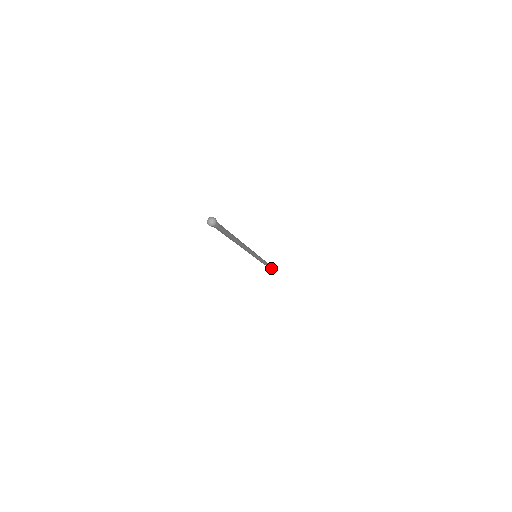
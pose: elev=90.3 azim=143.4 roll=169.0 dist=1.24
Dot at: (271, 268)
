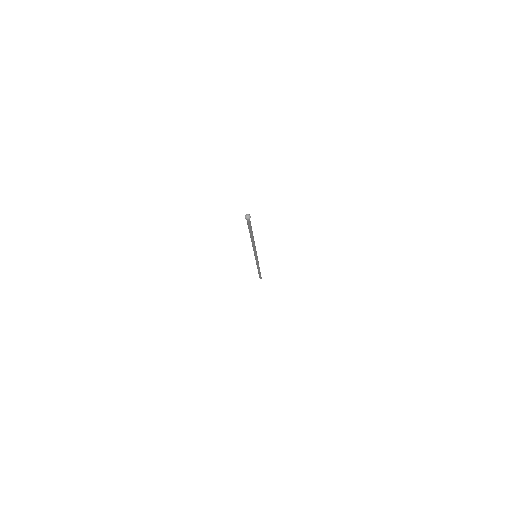
Dot at: (259, 273)
